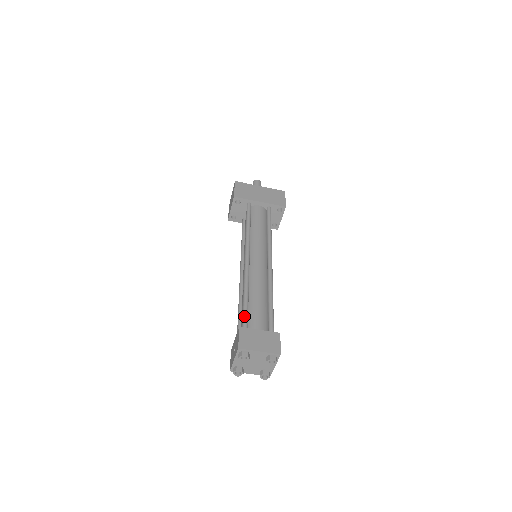
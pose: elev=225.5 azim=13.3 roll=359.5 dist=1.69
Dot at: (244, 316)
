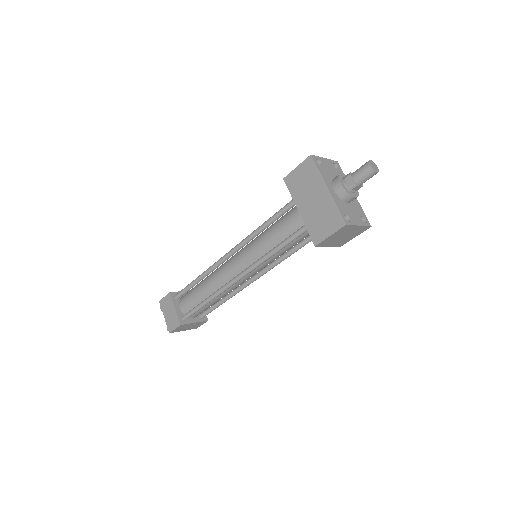
Dot at: (182, 289)
